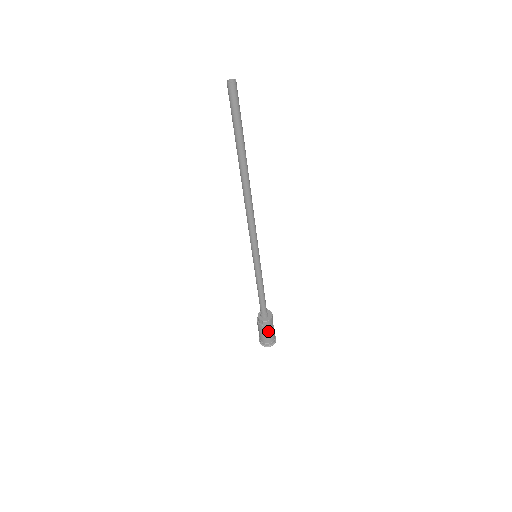
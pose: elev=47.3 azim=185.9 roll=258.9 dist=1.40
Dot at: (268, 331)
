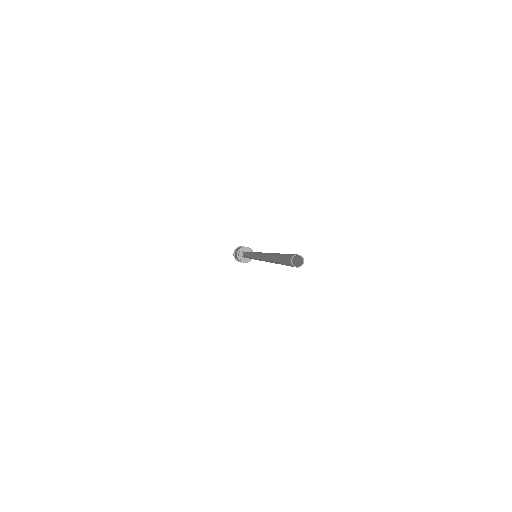
Dot at: occluded
